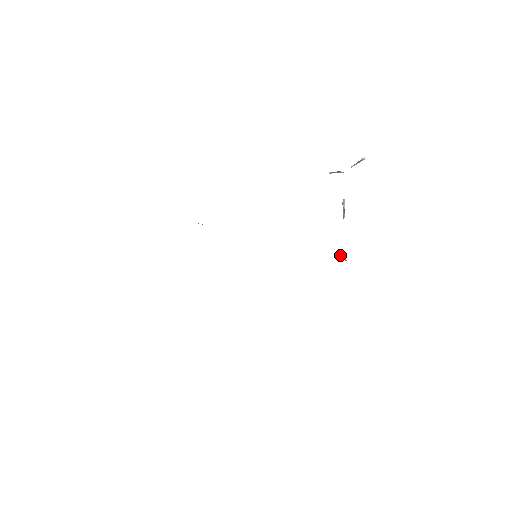
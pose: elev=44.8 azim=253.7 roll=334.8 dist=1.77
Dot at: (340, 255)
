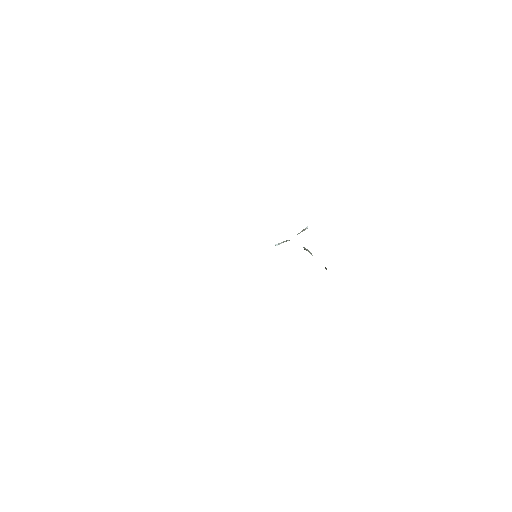
Dot at: (326, 268)
